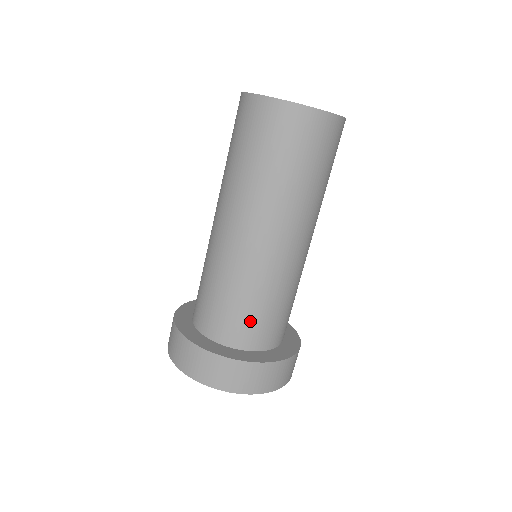
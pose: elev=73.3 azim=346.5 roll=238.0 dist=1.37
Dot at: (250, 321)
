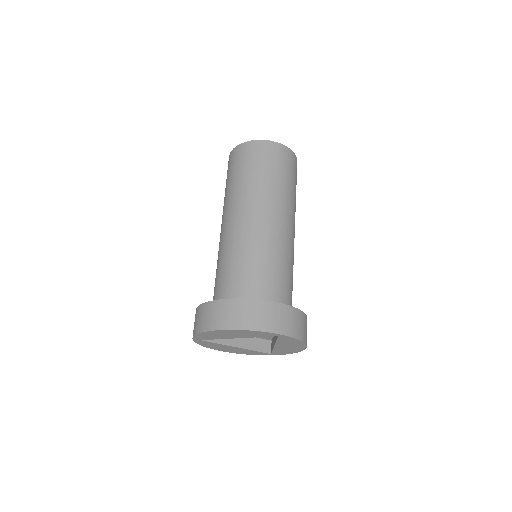
Dot at: (221, 282)
